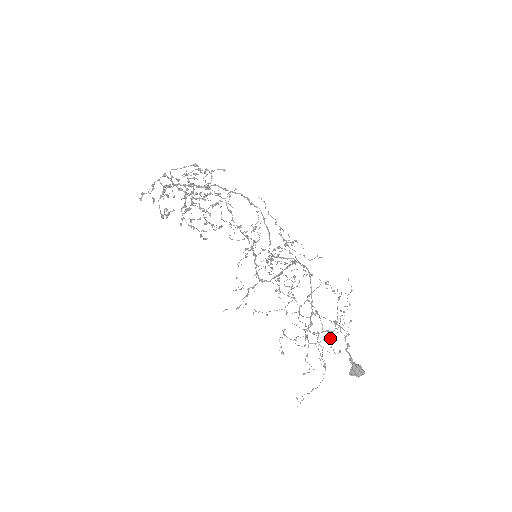
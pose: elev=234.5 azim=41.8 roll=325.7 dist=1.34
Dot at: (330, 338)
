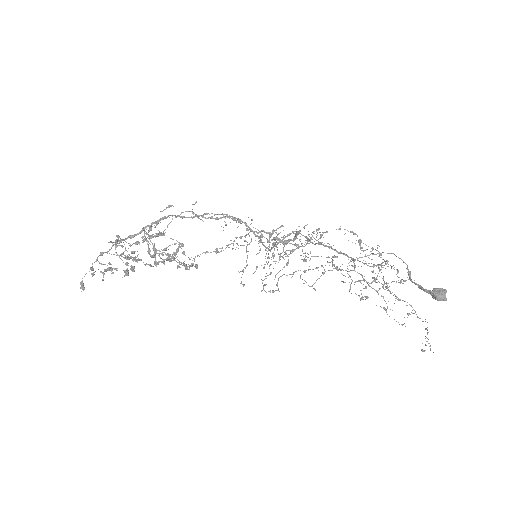
Dot at: (387, 287)
